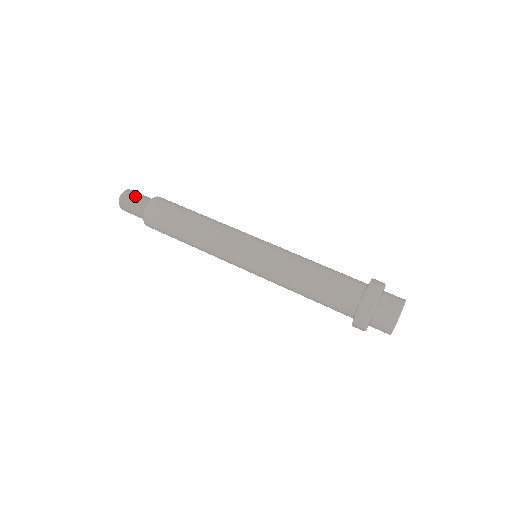
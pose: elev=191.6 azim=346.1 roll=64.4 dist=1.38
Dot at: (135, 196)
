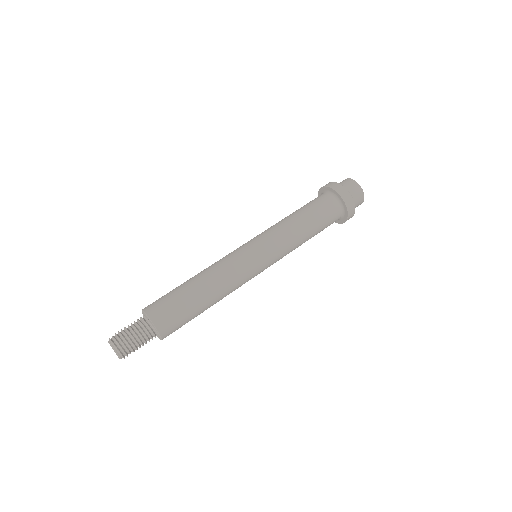
Dot at: (128, 336)
